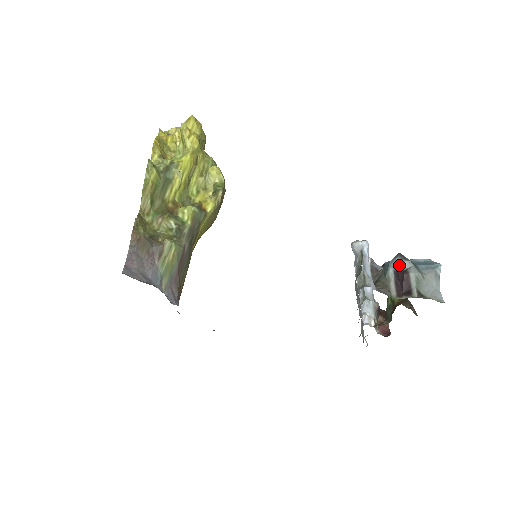
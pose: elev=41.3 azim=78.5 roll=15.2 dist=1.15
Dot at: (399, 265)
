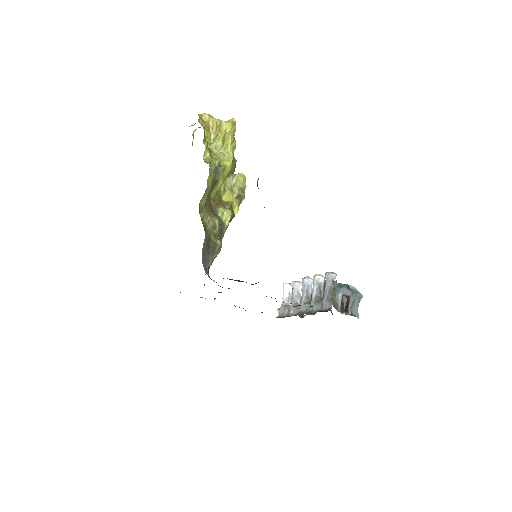
Dot at: (346, 292)
